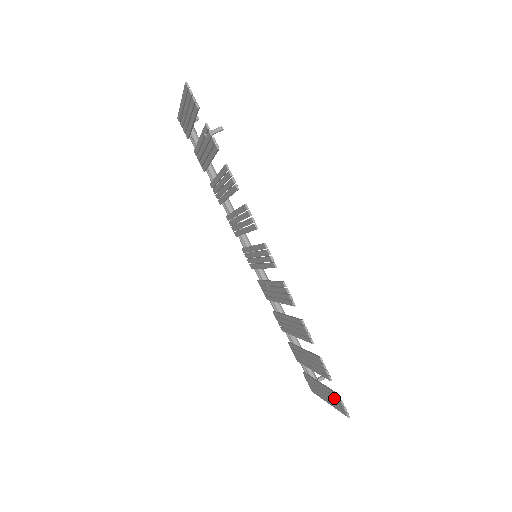
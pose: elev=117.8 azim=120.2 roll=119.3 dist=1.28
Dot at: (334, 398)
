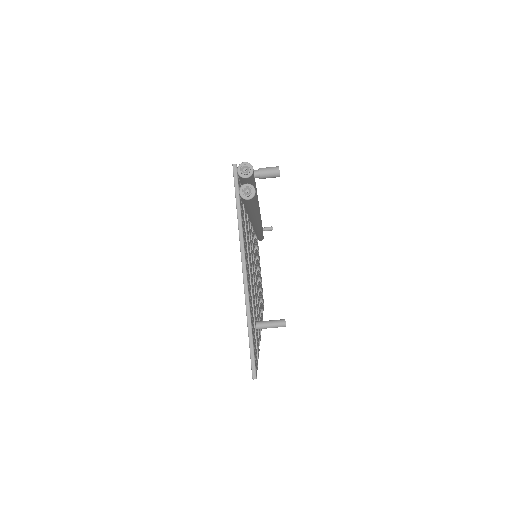
Dot at: occluded
